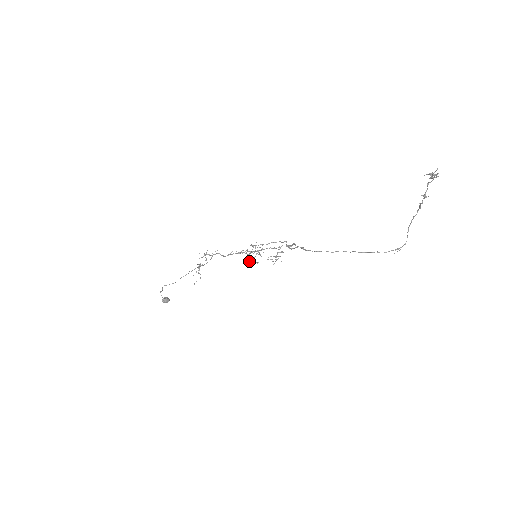
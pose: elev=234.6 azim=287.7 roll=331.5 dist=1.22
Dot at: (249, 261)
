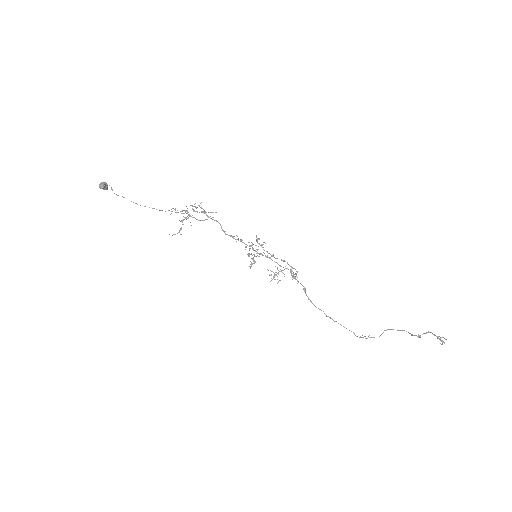
Dot at: occluded
